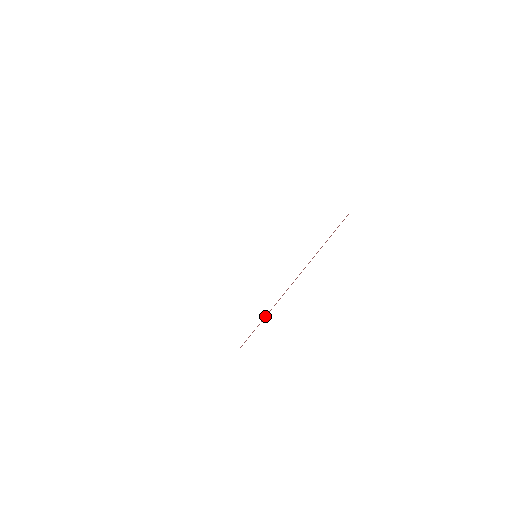
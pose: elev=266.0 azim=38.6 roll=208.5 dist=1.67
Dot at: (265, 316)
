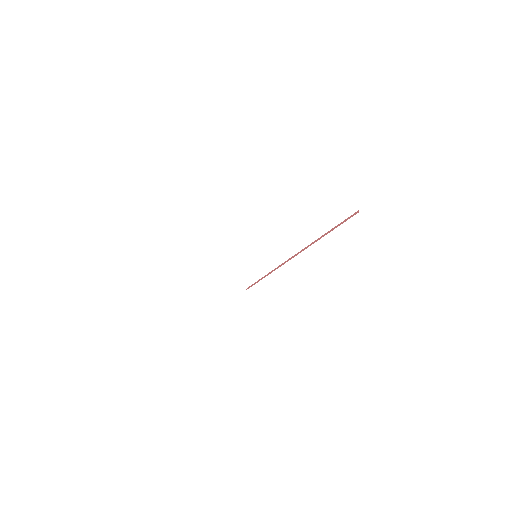
Dot at: (269, 272)
